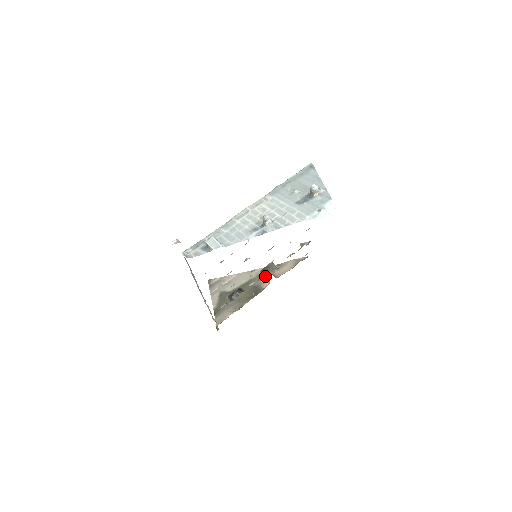
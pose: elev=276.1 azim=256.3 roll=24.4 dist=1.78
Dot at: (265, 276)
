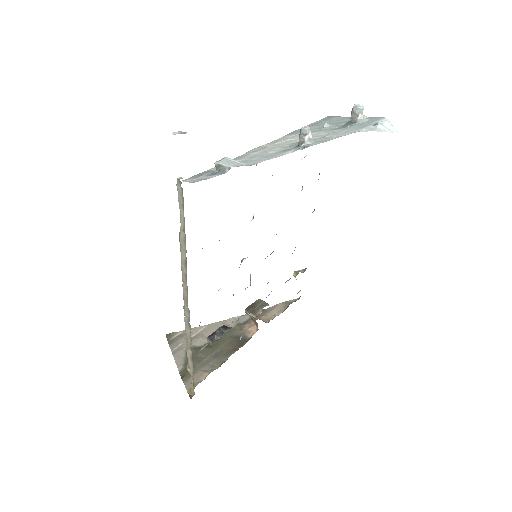
Dot at: (254, 314)
